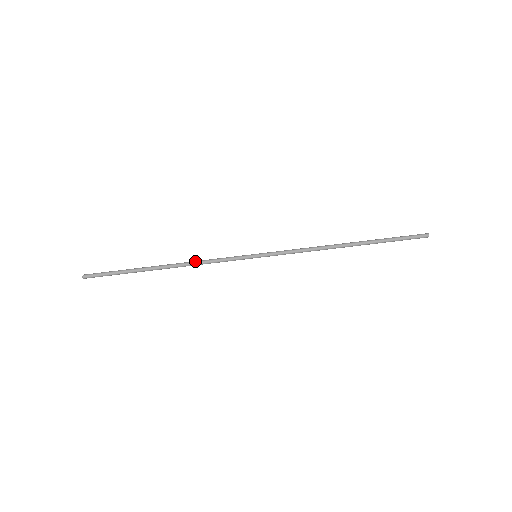
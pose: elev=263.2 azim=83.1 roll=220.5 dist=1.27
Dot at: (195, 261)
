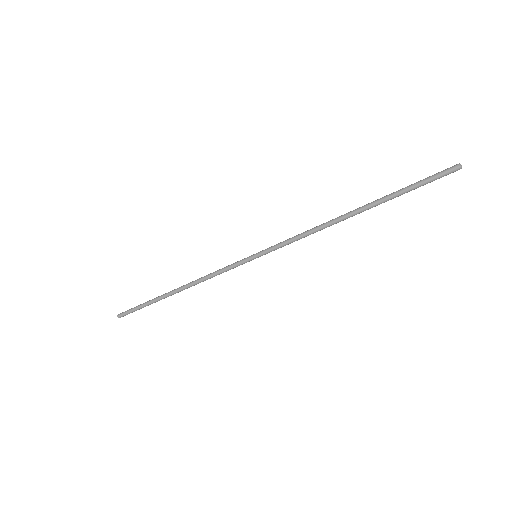
Dot at: (200, 278)
